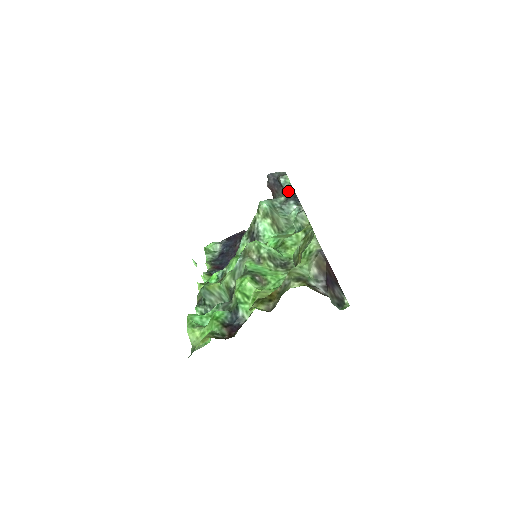
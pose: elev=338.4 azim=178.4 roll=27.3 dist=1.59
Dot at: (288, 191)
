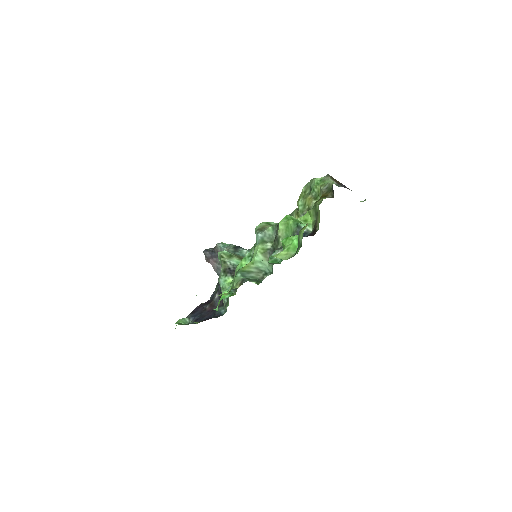
Dot at: (232, 247)
